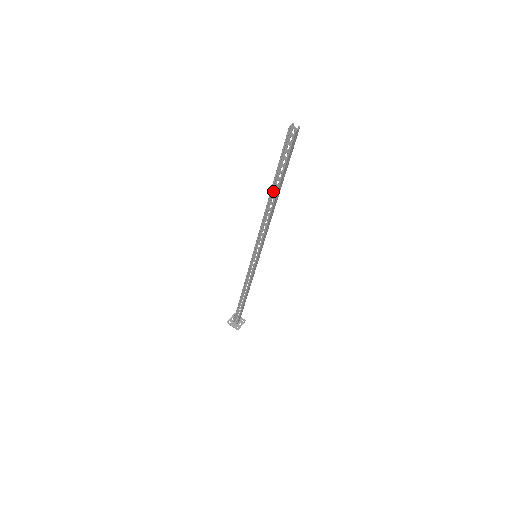
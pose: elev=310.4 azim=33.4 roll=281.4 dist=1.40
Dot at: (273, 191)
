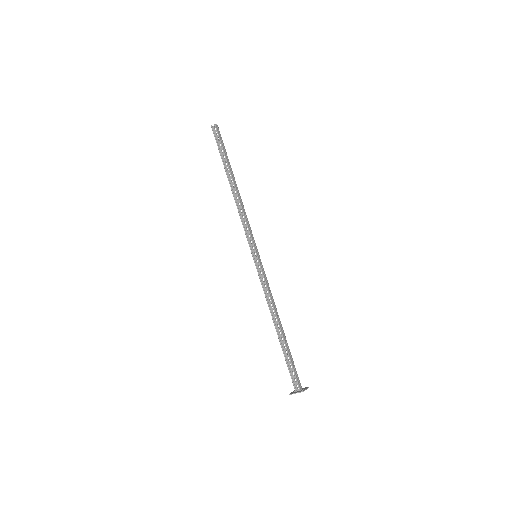
Dot at: (230, 179)
